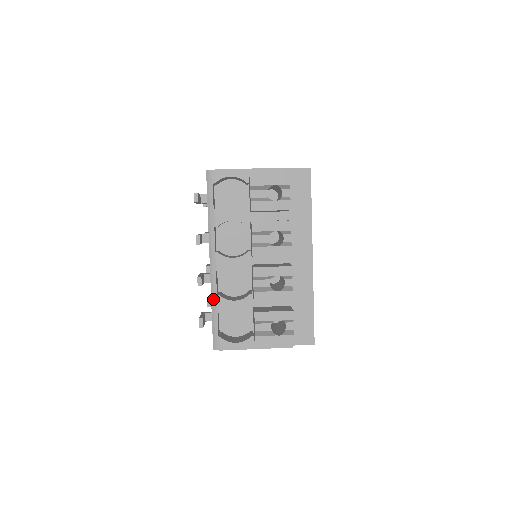
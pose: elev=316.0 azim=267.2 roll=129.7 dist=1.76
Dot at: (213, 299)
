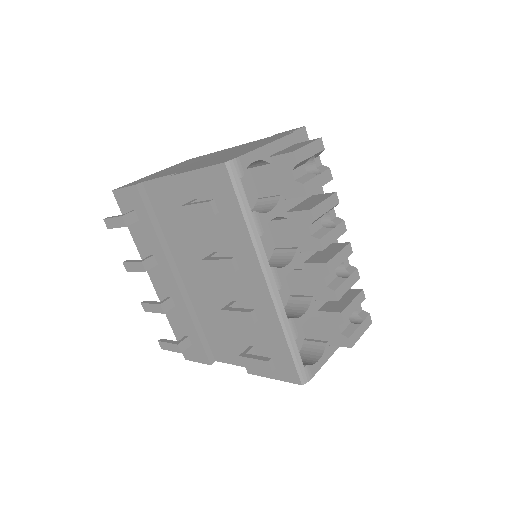
Dot at: (285, 327)
